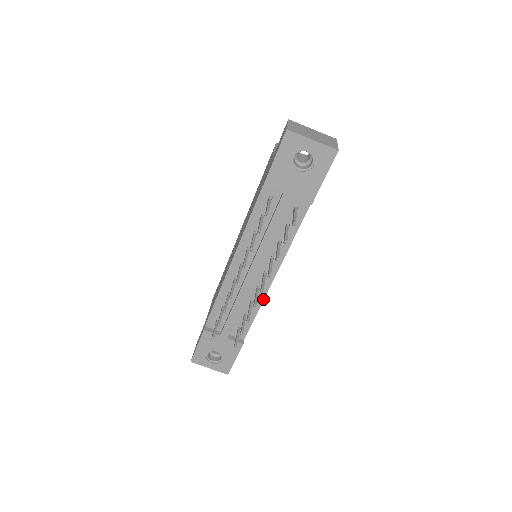
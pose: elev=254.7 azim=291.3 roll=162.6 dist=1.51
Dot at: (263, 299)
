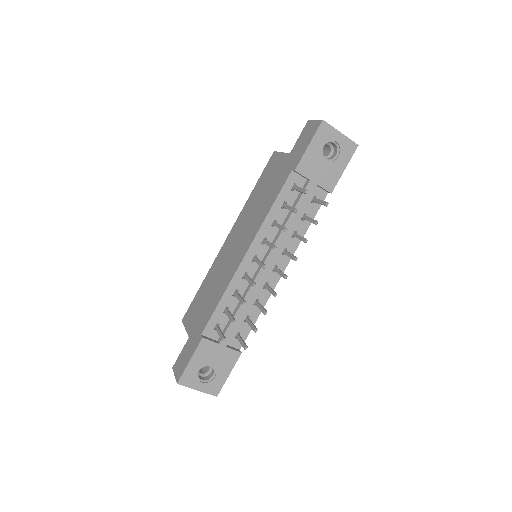
Dot at: (268, 297)
